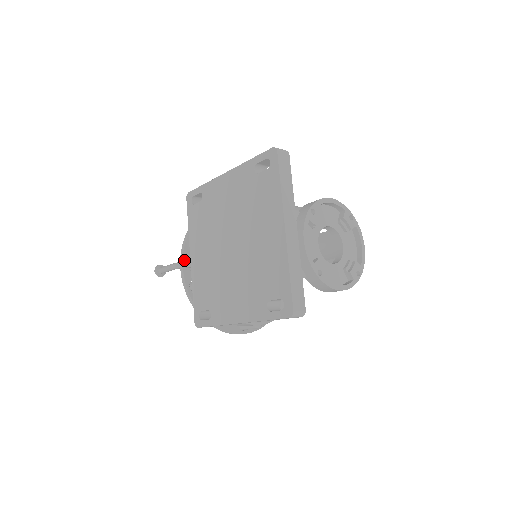
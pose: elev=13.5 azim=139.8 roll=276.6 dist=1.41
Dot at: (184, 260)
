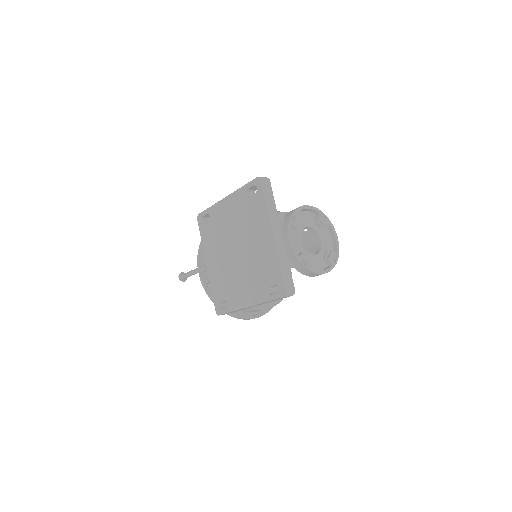
Dot at: (201, 266)
